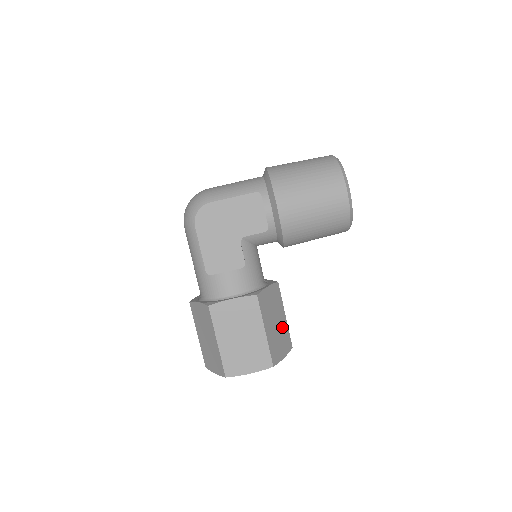
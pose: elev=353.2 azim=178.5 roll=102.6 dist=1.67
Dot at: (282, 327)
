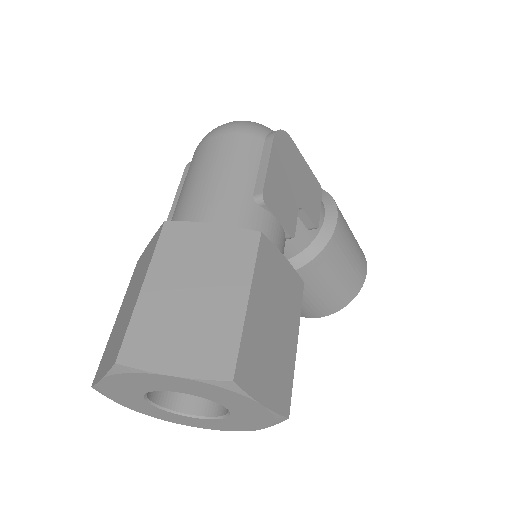
Dot at: occluded
